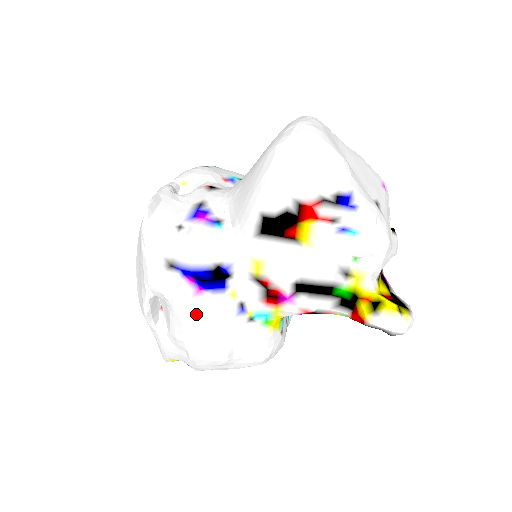
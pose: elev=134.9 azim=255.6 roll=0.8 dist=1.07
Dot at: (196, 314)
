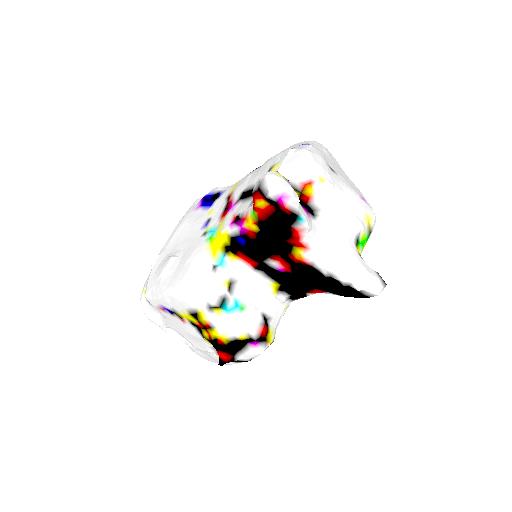
Dot at: (184, 222)
